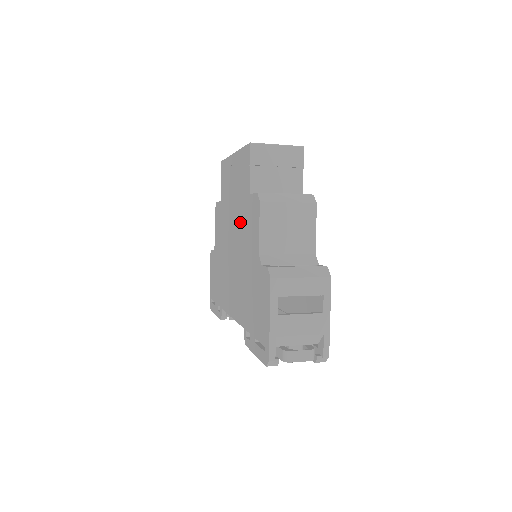
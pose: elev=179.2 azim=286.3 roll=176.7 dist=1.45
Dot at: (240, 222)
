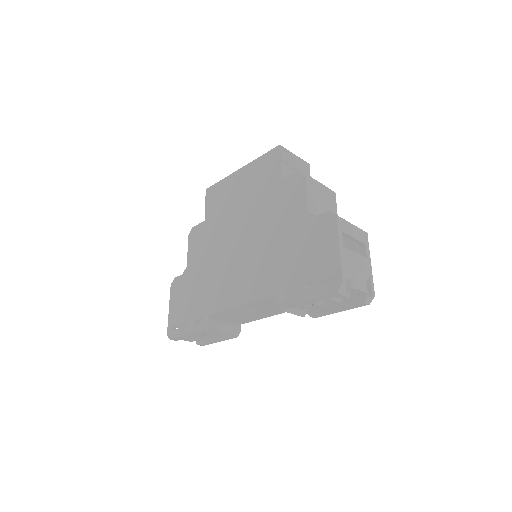
Dot at: (260, 211)
